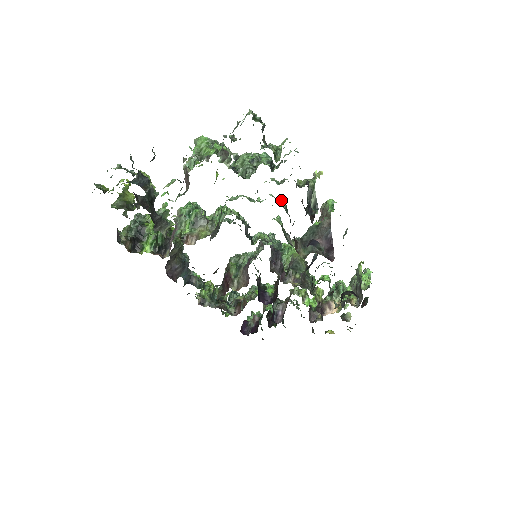
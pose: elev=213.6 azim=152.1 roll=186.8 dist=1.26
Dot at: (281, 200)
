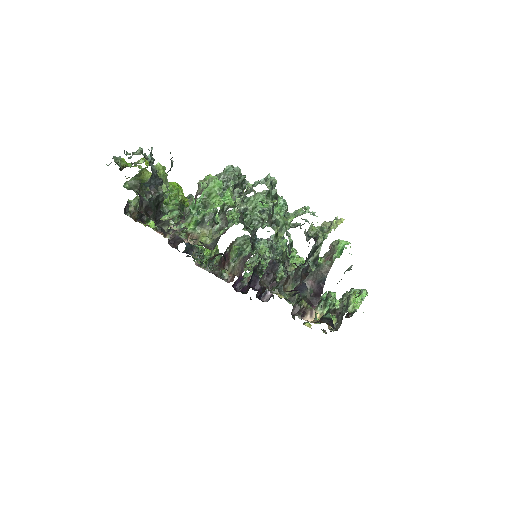
Dot at: occluded
